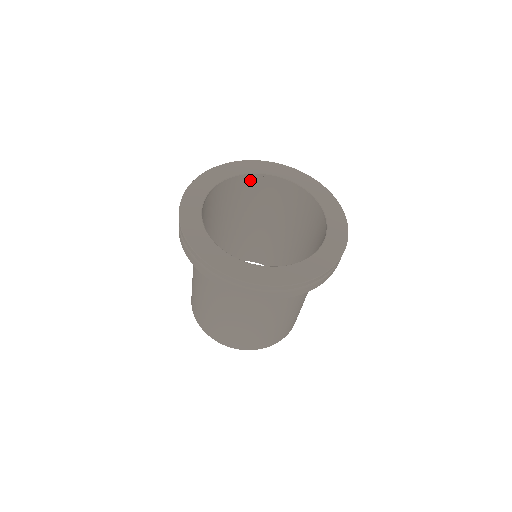
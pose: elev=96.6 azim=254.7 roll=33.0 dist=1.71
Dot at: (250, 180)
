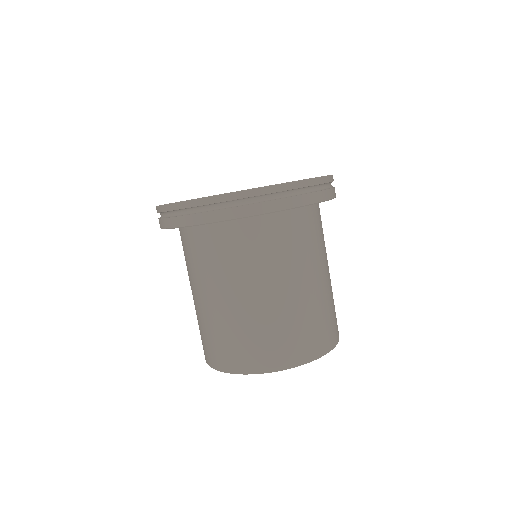
Dot at: occluded
